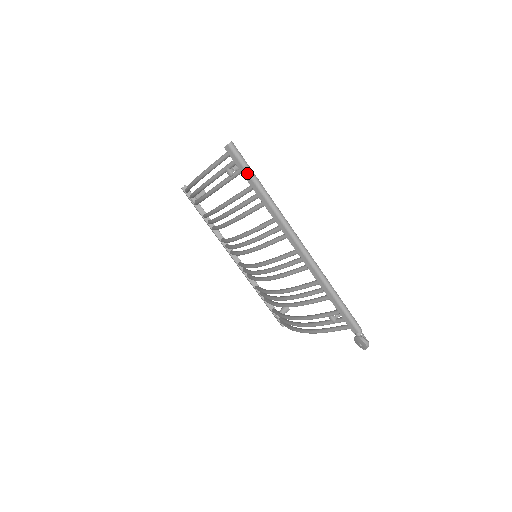
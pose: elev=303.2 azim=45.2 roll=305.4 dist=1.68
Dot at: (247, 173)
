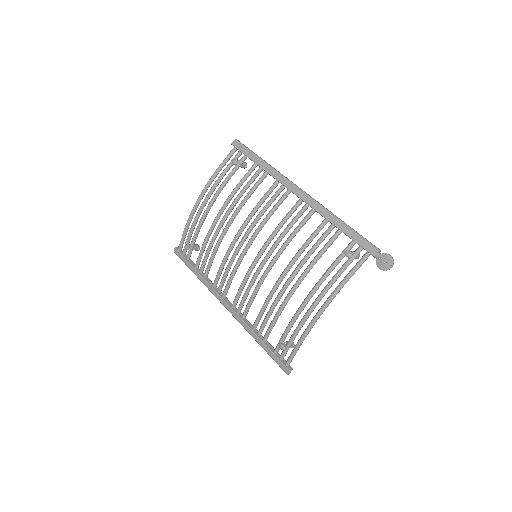
Dot at: (251, 153)
